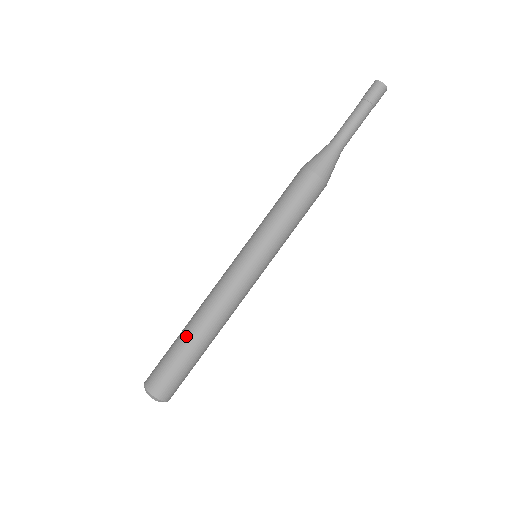
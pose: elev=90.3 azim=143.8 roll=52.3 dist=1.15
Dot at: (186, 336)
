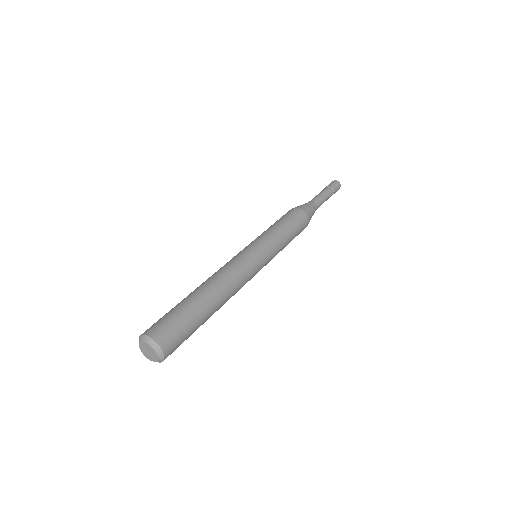
Dot at: occluded
